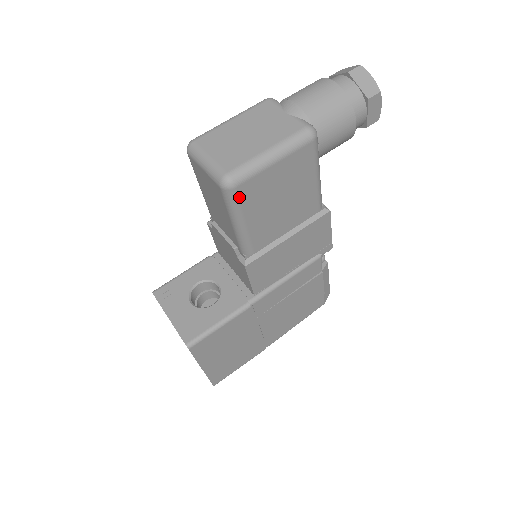
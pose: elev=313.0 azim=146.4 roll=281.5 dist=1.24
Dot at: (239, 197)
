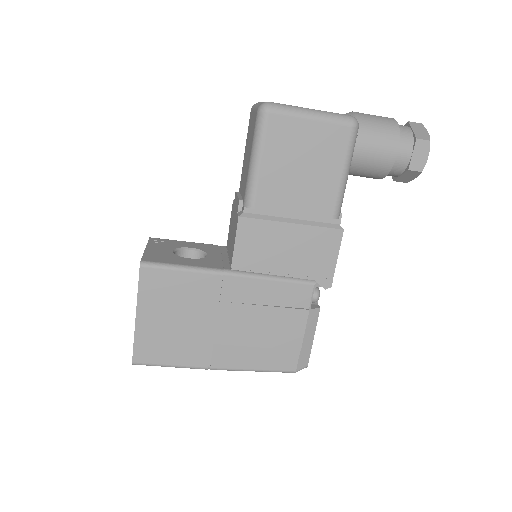
Dot at: (267, 126)
